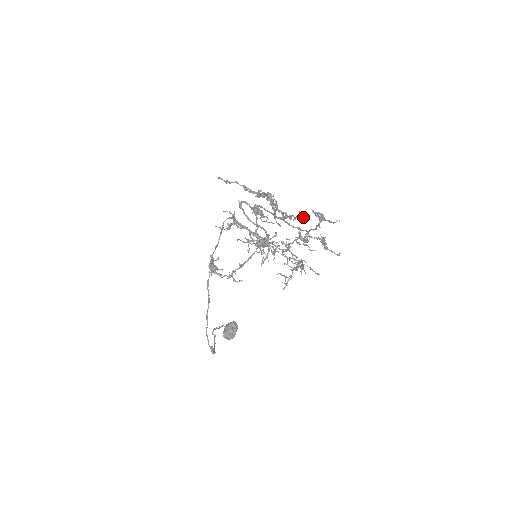
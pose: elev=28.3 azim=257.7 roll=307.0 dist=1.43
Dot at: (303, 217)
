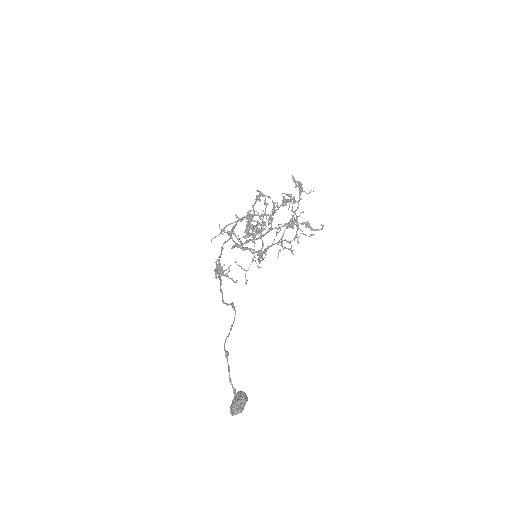
Dot at: (286, 200)
